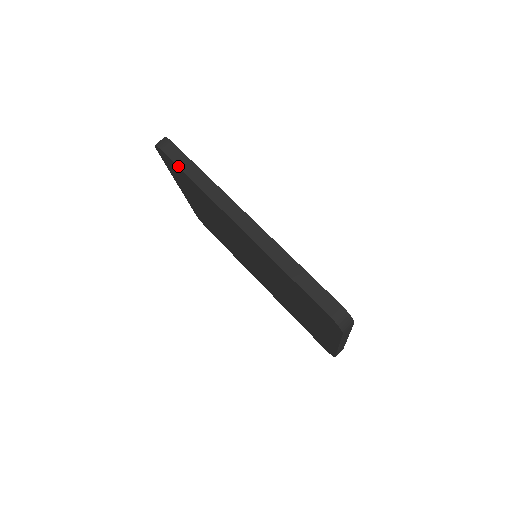
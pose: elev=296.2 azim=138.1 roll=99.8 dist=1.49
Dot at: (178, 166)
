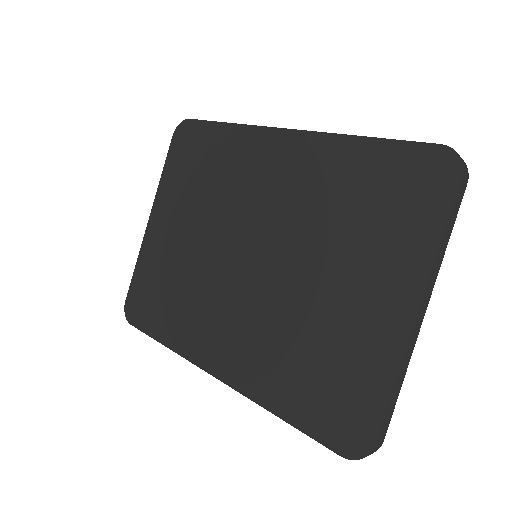
Dot at: (211, 121)
